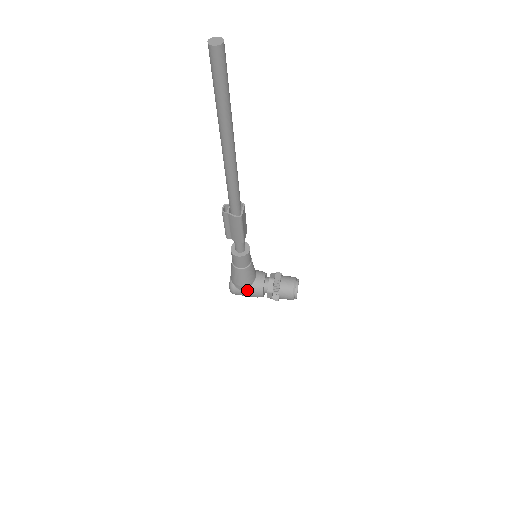
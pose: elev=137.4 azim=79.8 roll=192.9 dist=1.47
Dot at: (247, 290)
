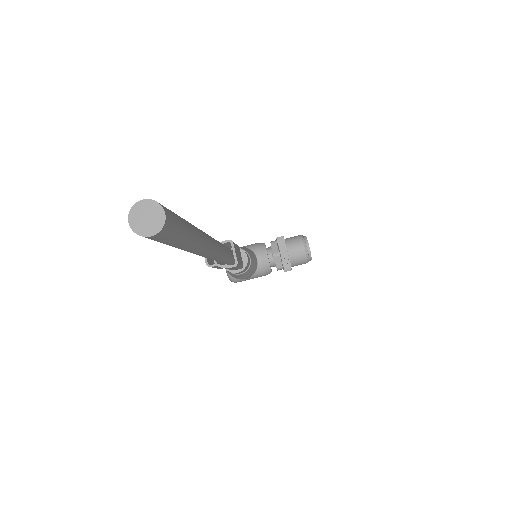
Dot at: (252, 277)
